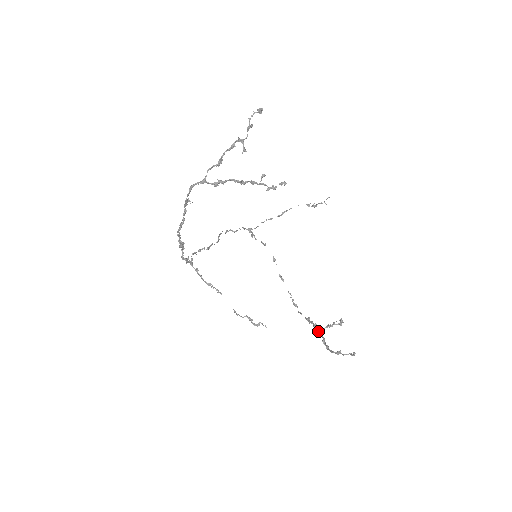
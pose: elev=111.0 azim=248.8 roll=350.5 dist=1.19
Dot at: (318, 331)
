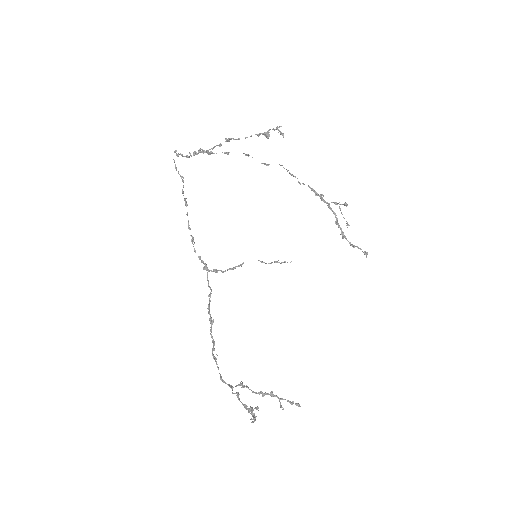
Dot at: occluded
